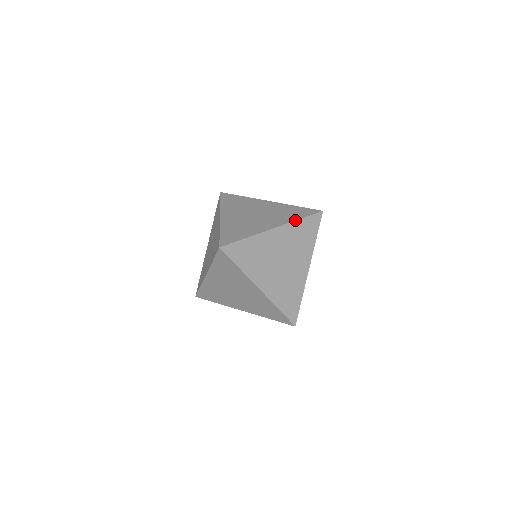
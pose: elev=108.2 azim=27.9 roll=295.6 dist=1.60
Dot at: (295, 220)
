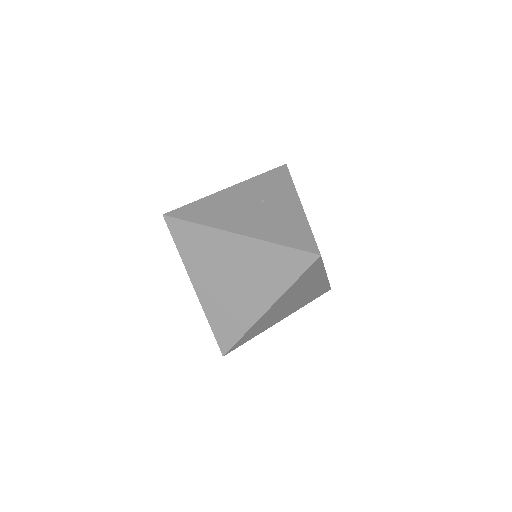
Dot at: occluded
